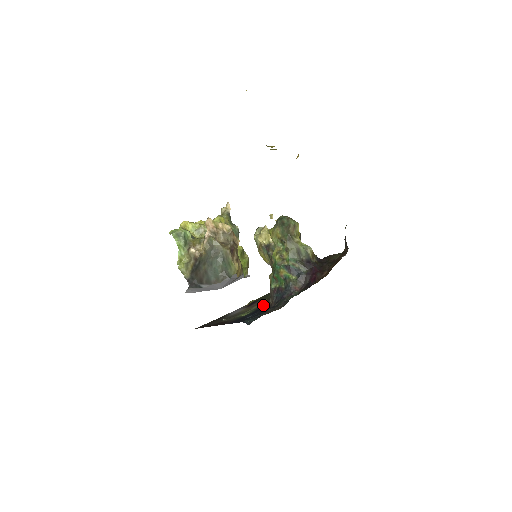
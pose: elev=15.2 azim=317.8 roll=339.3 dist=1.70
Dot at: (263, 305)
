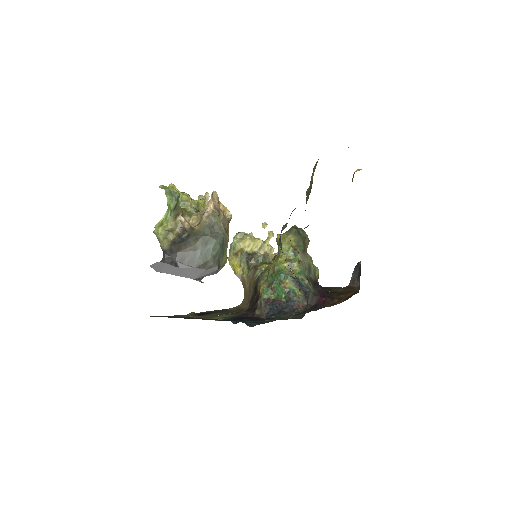
Dot at: (242, 315)
